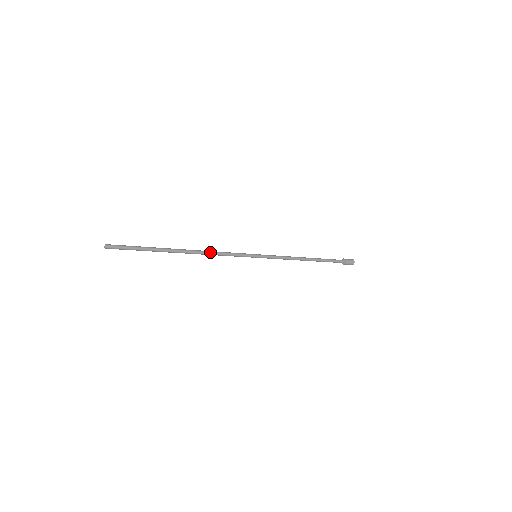
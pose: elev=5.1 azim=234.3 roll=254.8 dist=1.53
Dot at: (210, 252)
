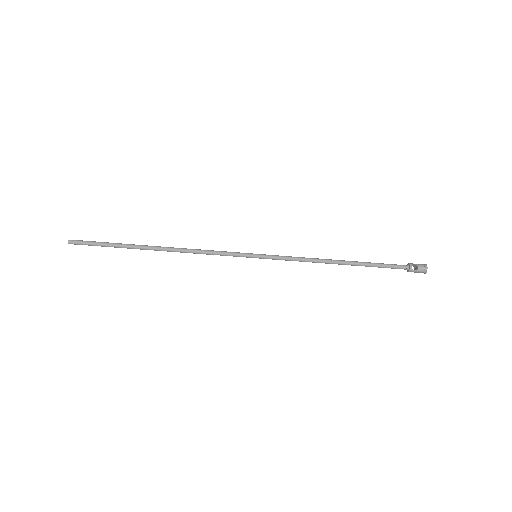
Dot at: (190, 250)
